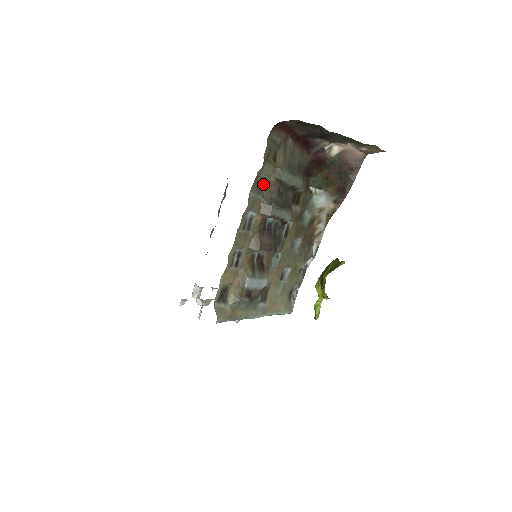
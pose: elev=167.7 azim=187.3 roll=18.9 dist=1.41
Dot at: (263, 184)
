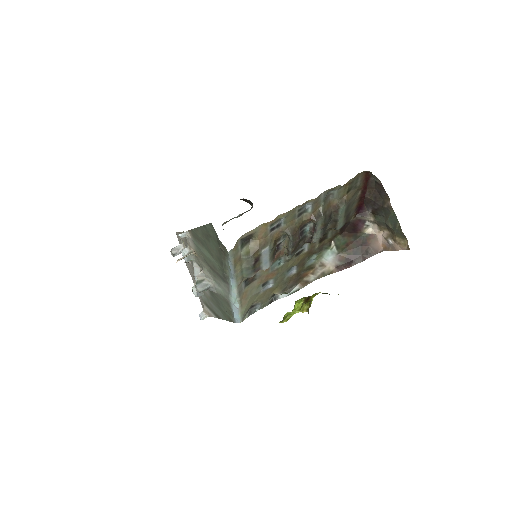
Dot at: (329, 199)
